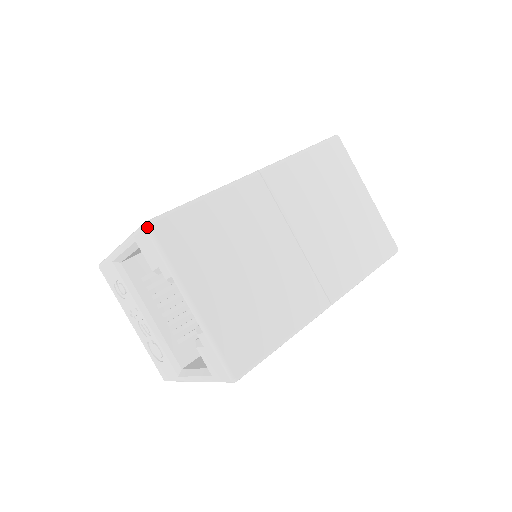
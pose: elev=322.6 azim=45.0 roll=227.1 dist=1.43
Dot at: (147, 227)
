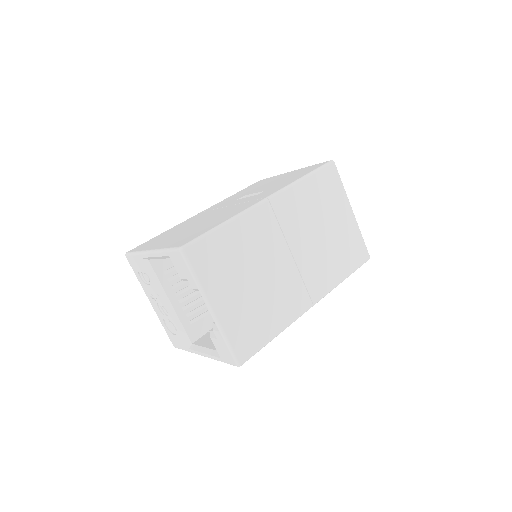
Dot at: (182, 252)
